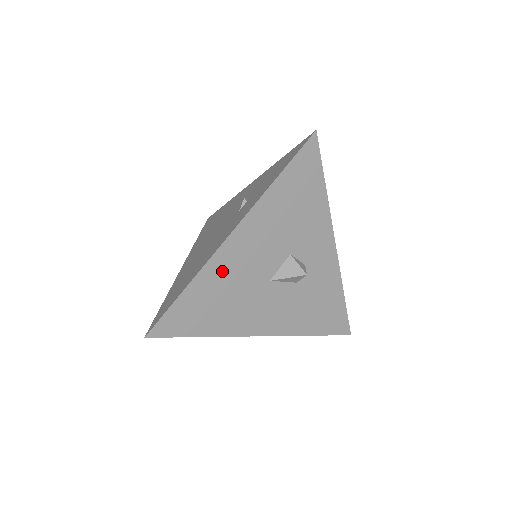
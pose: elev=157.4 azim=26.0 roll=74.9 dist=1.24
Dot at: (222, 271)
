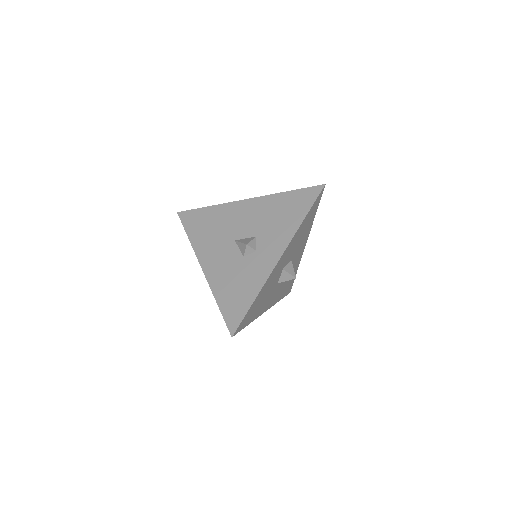
Dot at: (226, 213)
